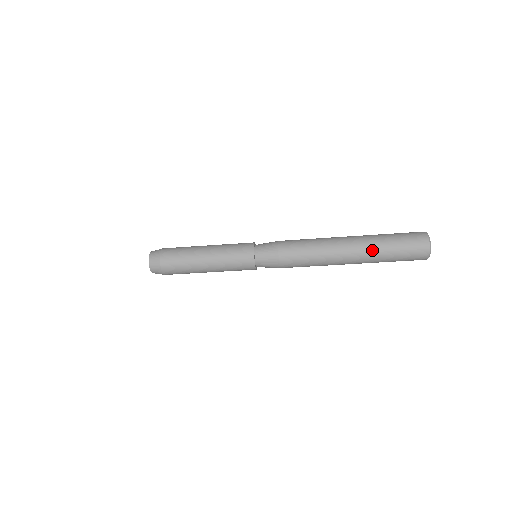
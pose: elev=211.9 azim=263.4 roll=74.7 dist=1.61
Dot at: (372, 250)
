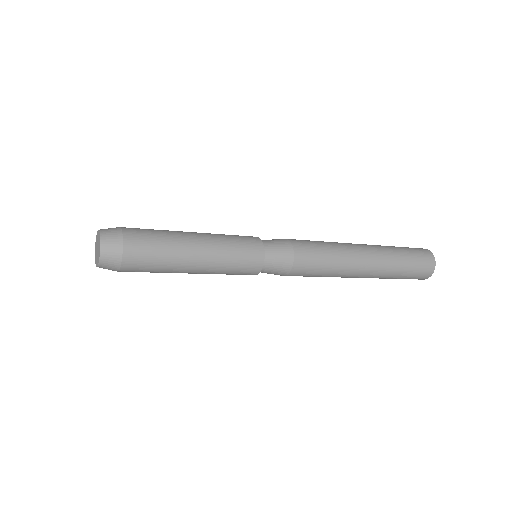
Dot at: (387, 271)
